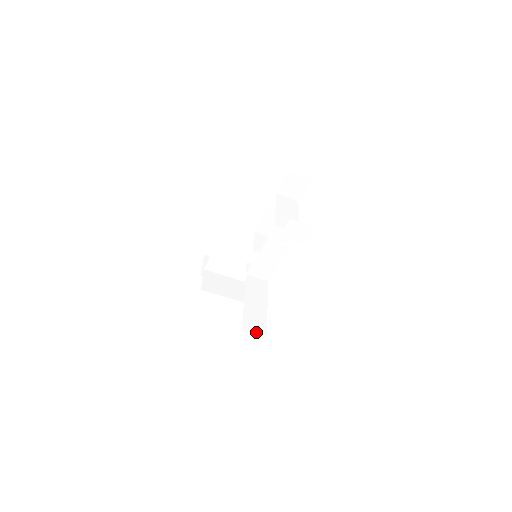
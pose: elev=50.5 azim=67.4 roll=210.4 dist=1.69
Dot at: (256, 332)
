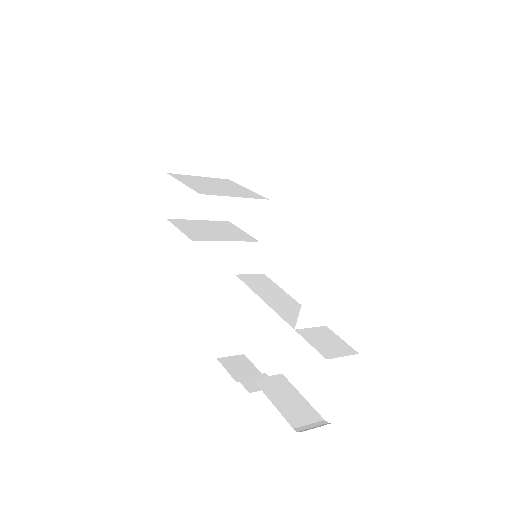
Dot at: (233, 352)
